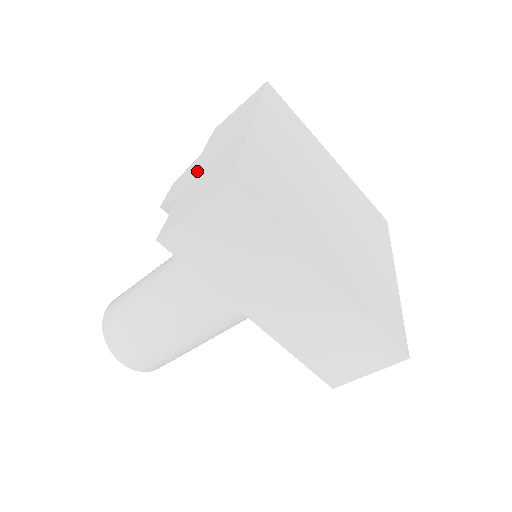
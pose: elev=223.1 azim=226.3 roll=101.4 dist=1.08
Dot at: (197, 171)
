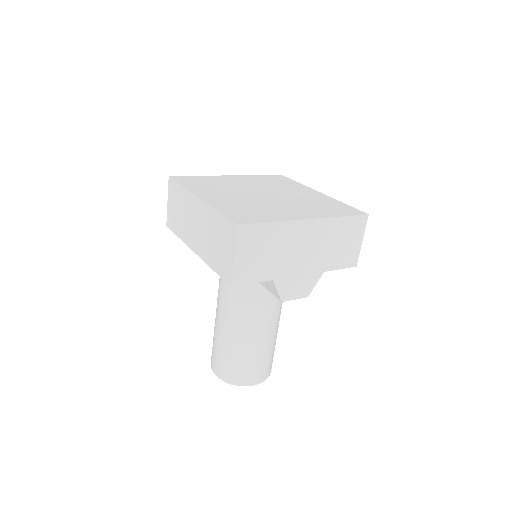
Dot at: occluded
